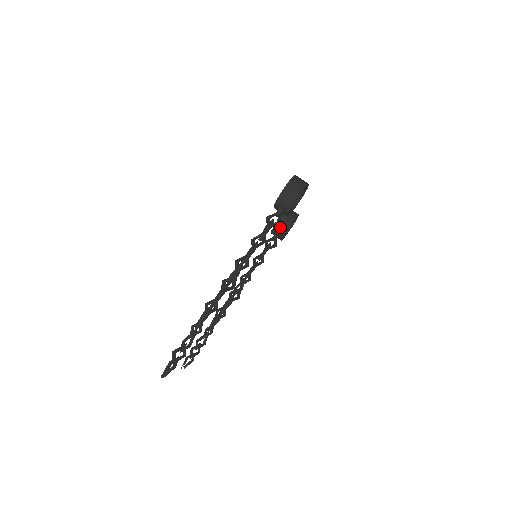
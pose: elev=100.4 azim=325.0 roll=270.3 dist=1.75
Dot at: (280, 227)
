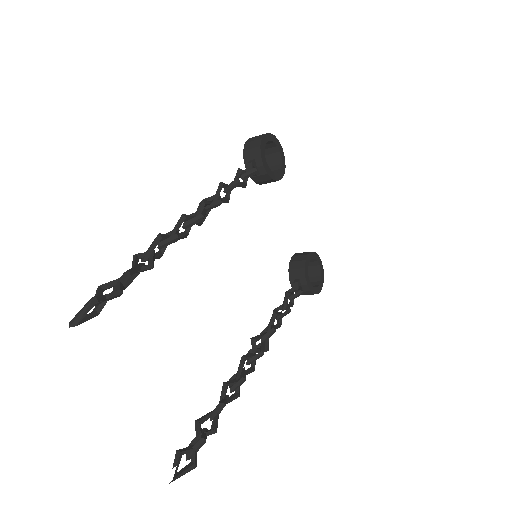
Dot at: (296, 265)
